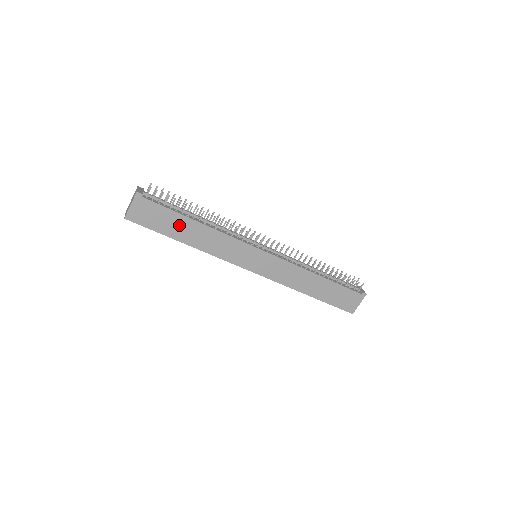
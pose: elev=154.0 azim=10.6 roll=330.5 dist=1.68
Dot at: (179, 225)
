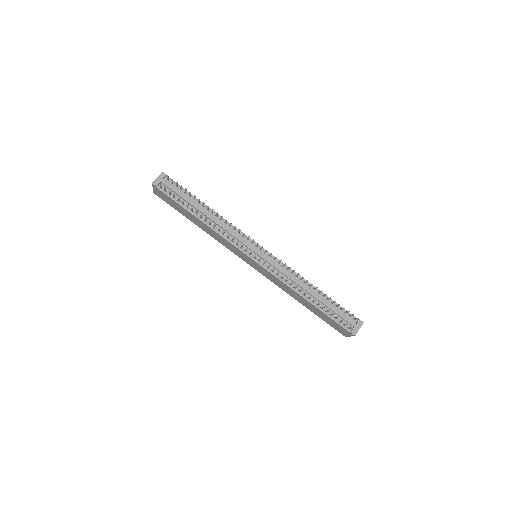
Dot at: (188, 214)
